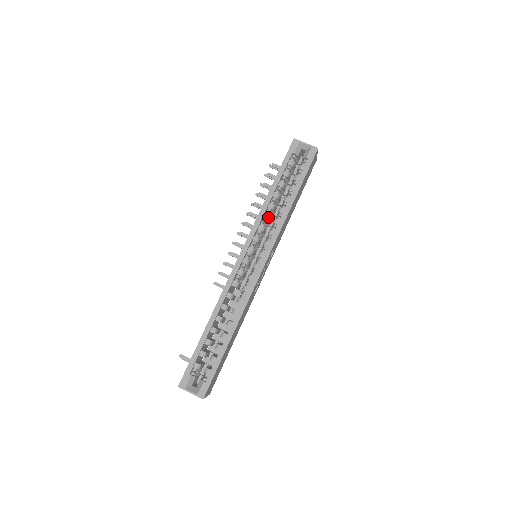
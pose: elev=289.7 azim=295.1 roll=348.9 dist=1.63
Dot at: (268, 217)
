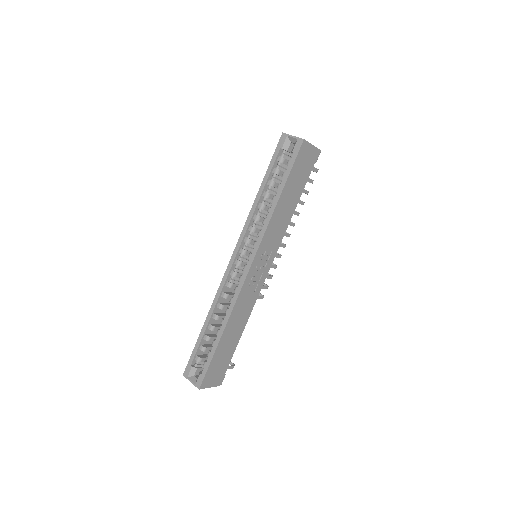
Dot at: (258, 217)
